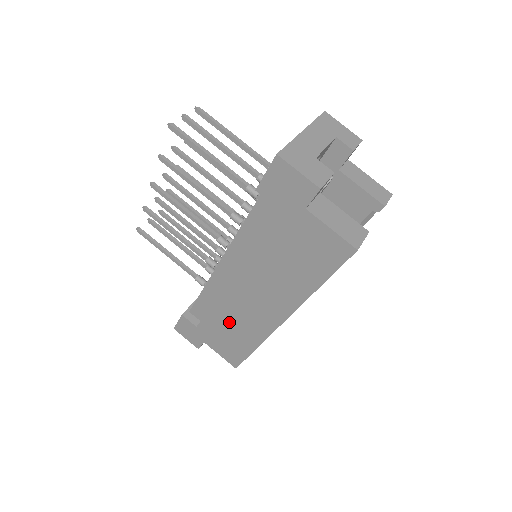
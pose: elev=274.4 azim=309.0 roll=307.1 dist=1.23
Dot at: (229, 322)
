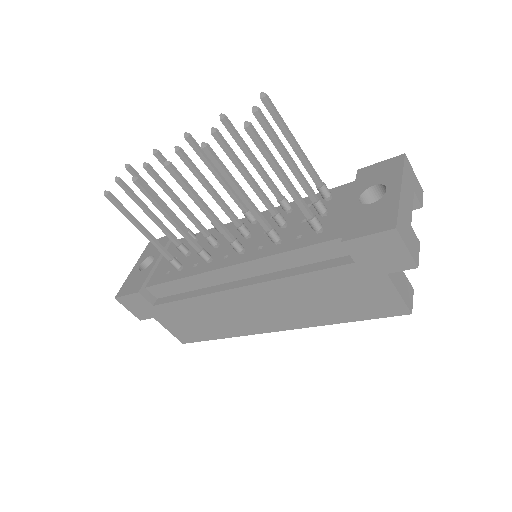
Dot at: (206, 314)
